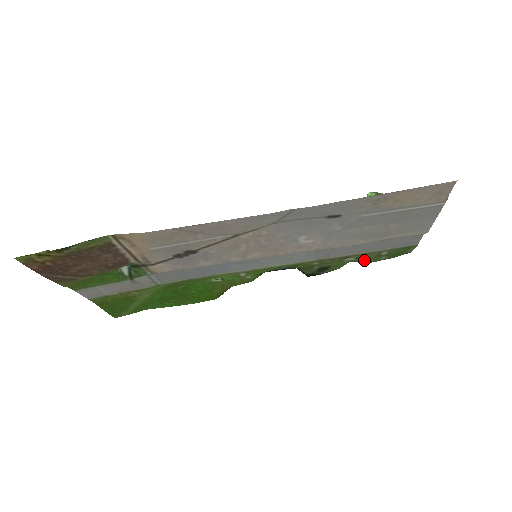
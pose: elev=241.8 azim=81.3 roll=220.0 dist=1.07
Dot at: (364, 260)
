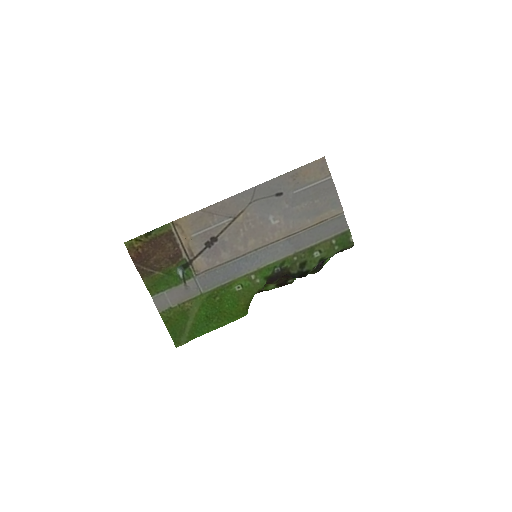
Dot at: (325, 252)
